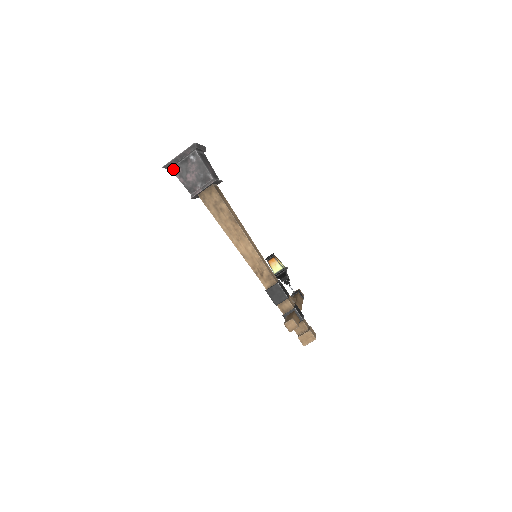
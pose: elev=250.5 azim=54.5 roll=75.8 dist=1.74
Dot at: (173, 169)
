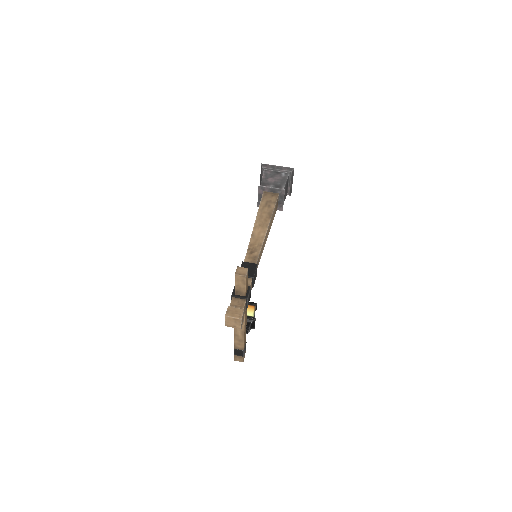
Dot at: (265, 170)
